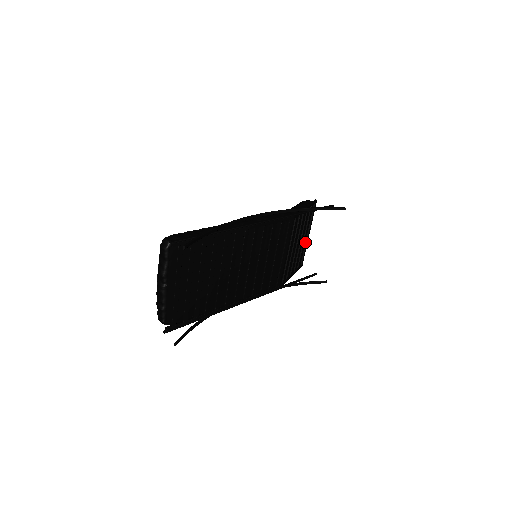
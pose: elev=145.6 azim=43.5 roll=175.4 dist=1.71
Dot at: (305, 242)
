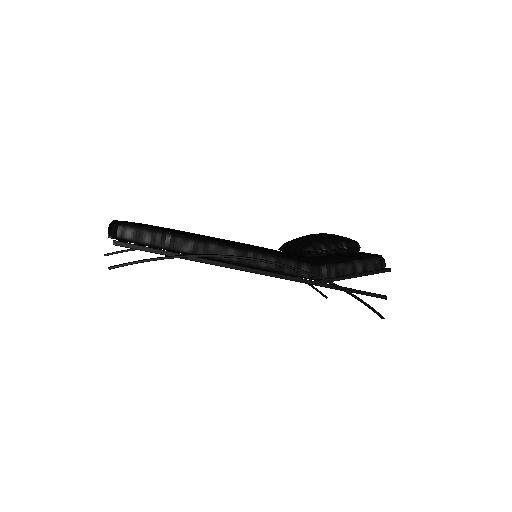
Dot at: occluded
